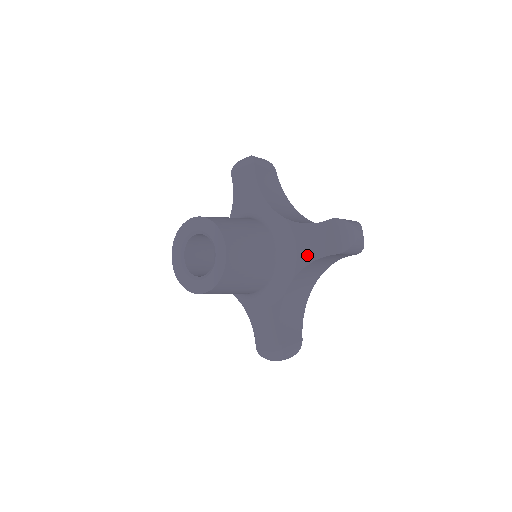
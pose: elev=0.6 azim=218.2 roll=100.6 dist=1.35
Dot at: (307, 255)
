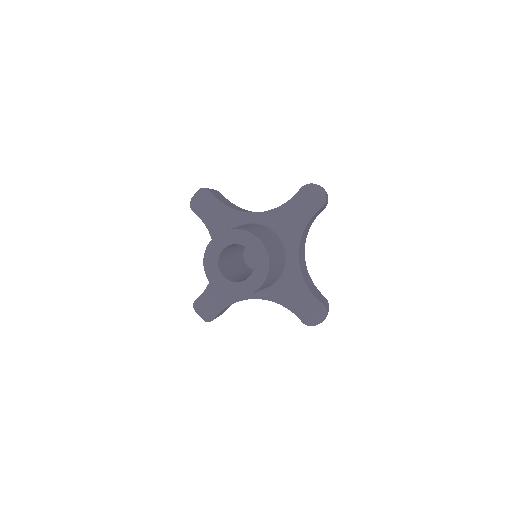
Dot at: (286, 300)
